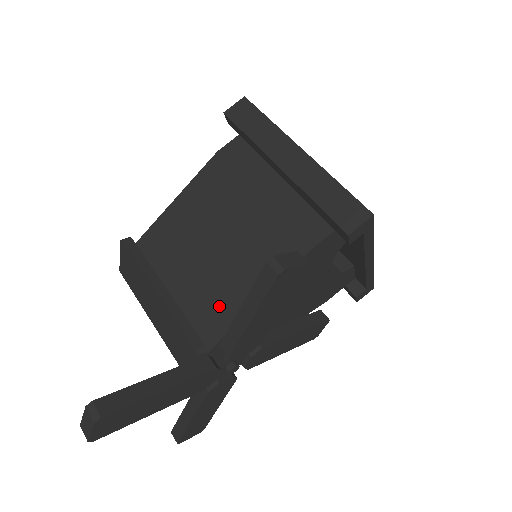
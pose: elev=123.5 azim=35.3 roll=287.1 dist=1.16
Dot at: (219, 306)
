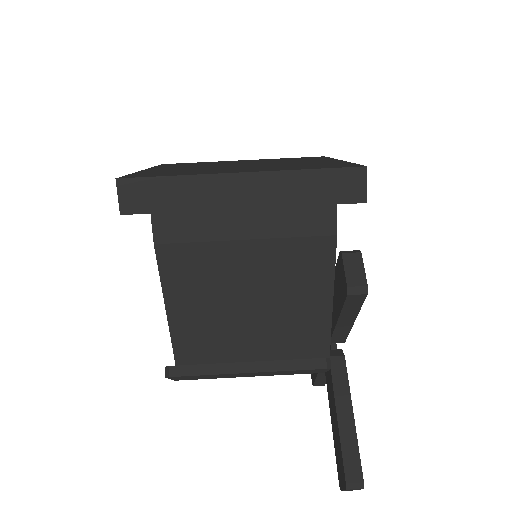
Dot at: (304, 330)
